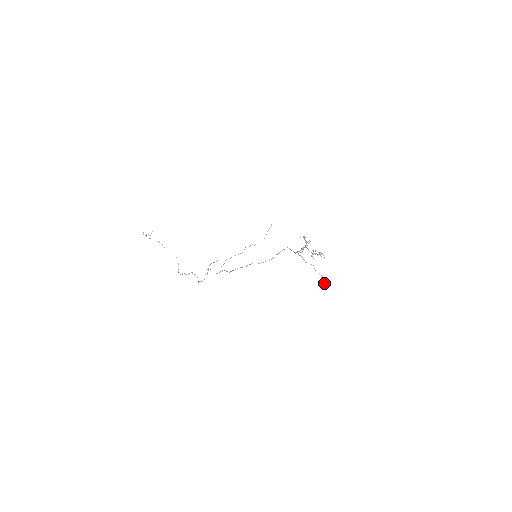
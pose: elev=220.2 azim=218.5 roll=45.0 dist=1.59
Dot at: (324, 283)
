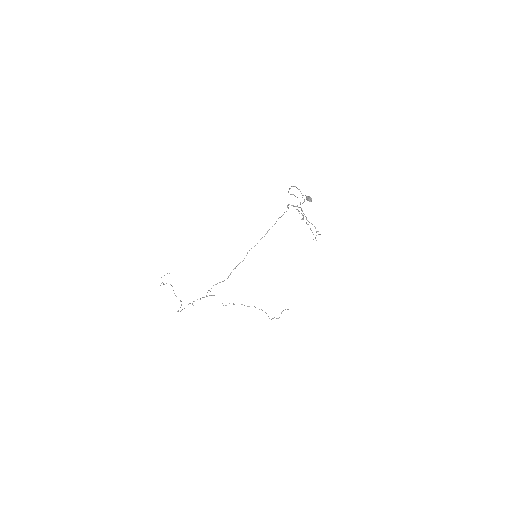
Dot at: occluded
